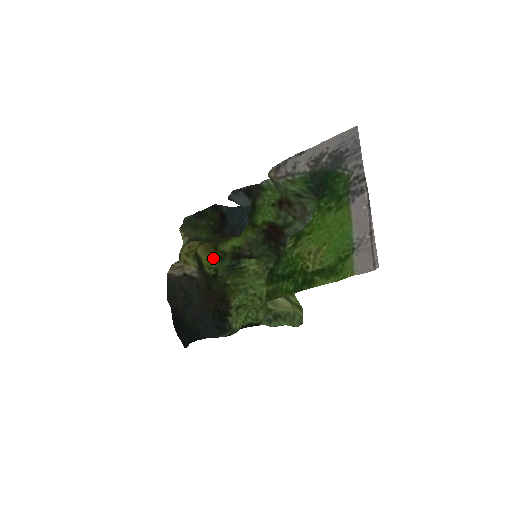
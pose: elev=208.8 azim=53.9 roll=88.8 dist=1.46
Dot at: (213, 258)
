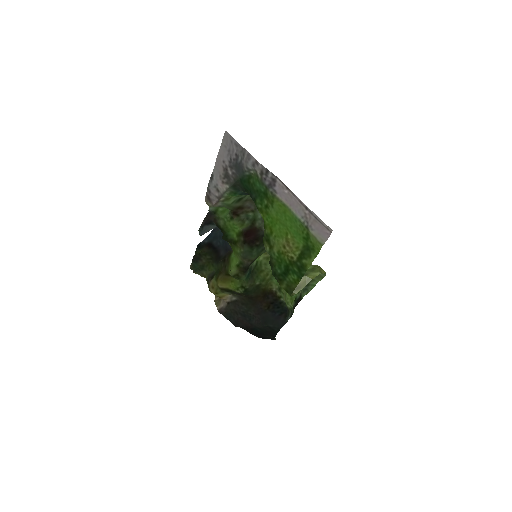
Dot at: (233, 281)
